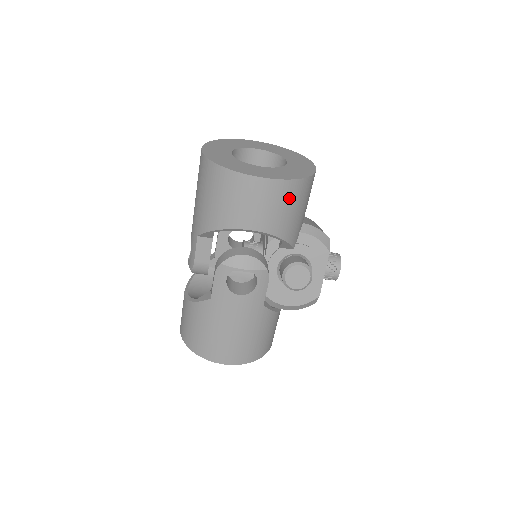
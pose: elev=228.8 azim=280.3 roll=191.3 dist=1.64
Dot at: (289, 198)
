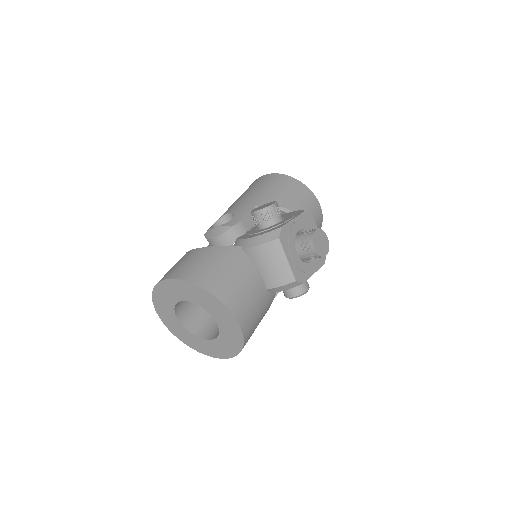
Dot at: occluded
